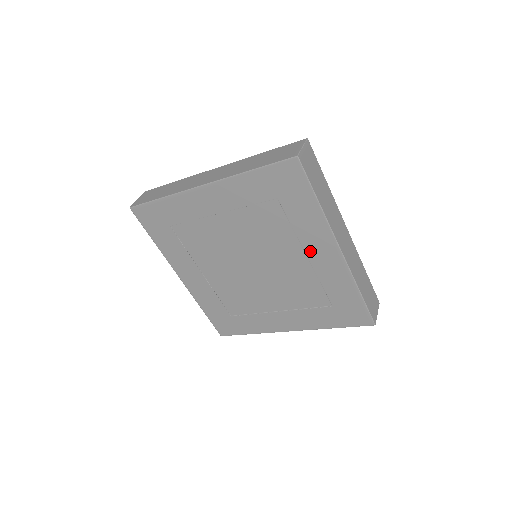
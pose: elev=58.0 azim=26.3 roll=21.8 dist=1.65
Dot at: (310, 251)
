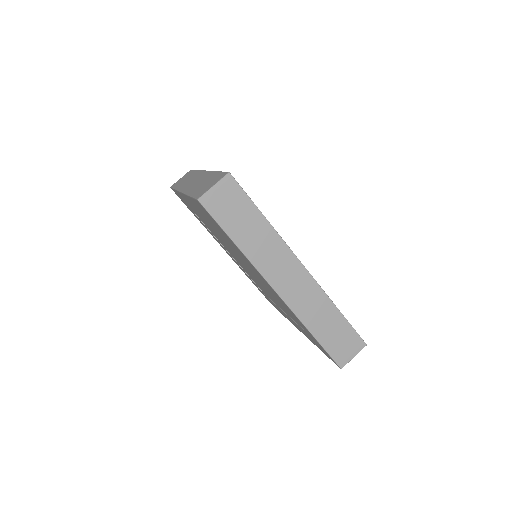
Dot at: (261, 279)
